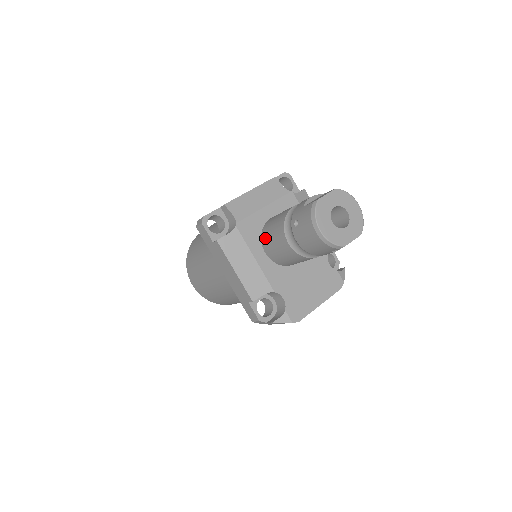
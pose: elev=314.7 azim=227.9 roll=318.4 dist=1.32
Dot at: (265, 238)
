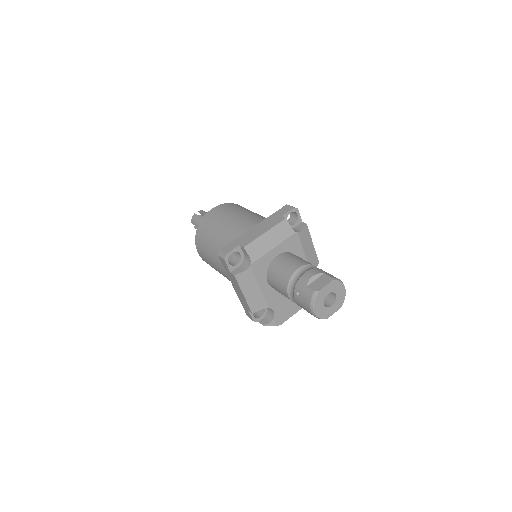
Dot at: (270, 276)
